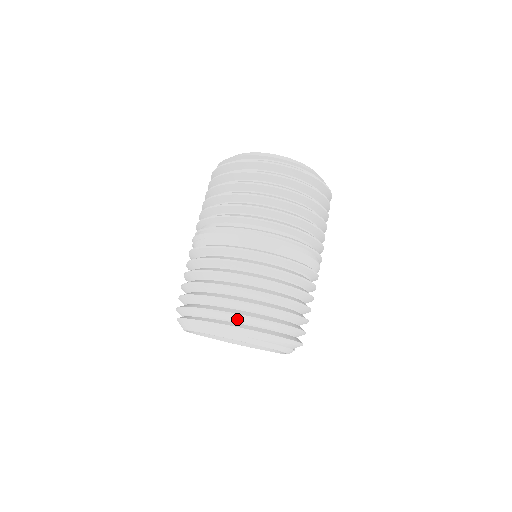
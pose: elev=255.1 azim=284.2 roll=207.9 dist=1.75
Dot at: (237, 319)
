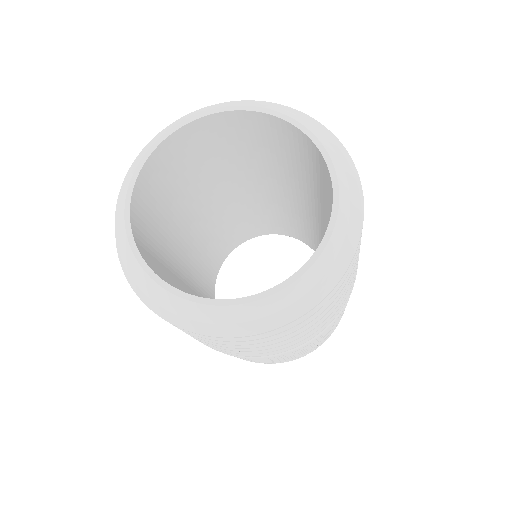
Dot at: occluded
